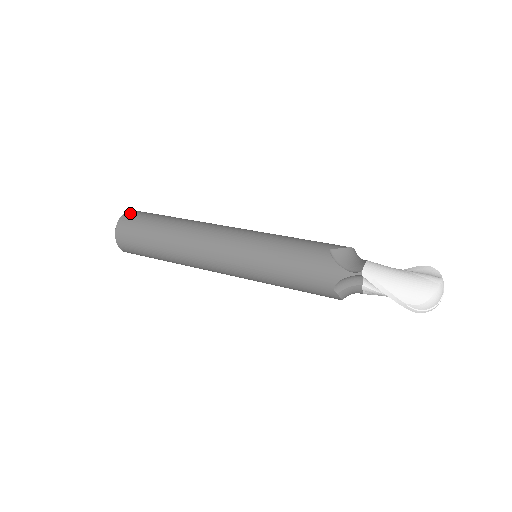
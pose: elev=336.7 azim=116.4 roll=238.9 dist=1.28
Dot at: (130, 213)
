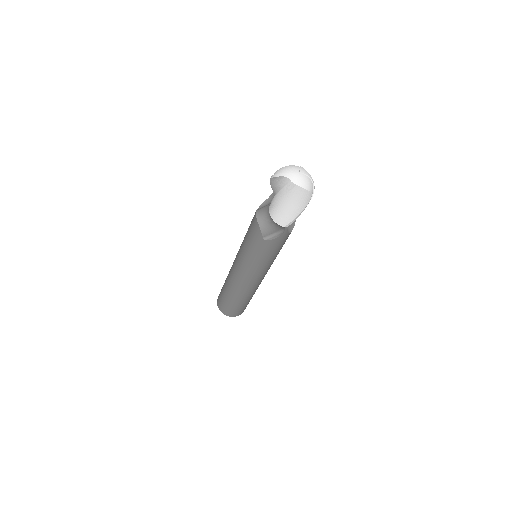
Dot at: occluded
